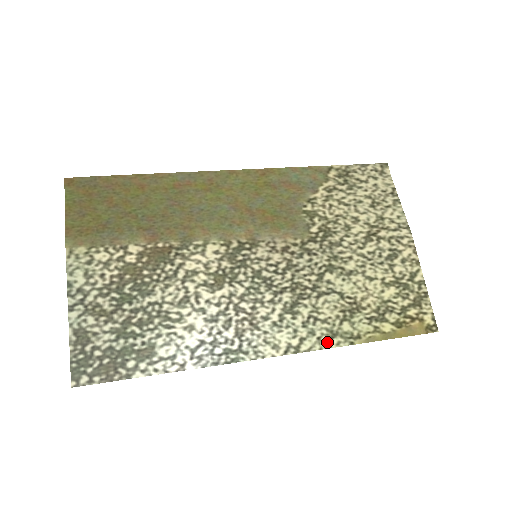
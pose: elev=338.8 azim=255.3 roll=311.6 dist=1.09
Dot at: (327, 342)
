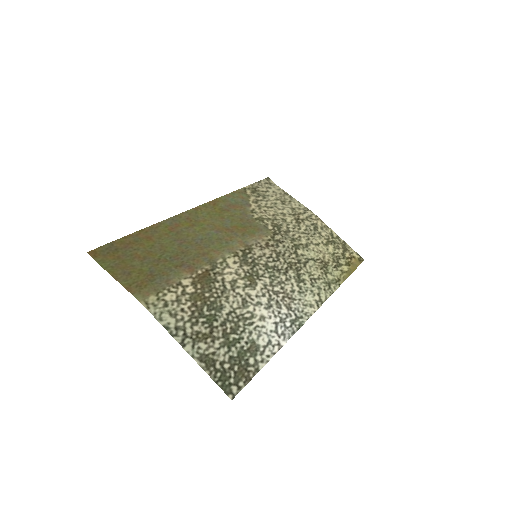
Dot at: (330, 290)
